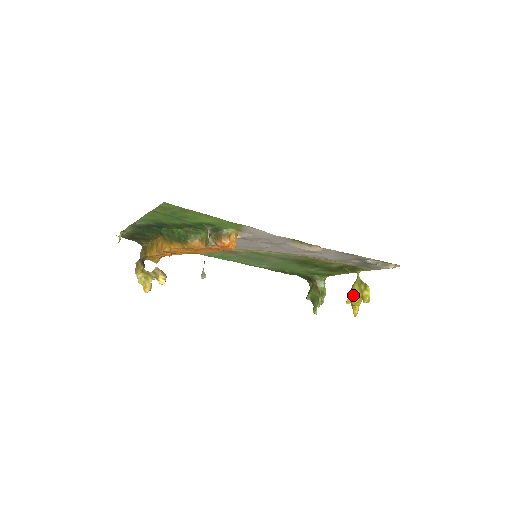
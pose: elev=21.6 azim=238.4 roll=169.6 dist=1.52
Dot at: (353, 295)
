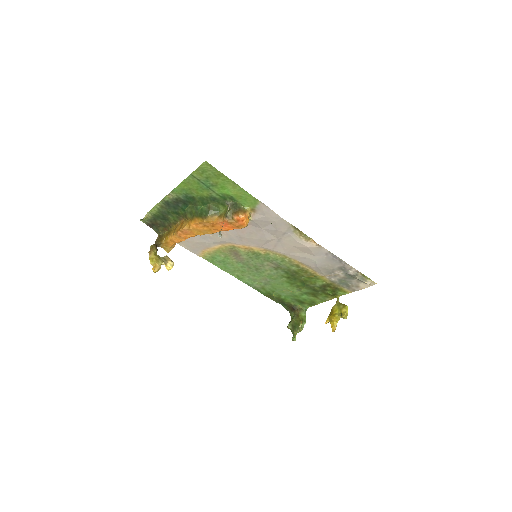
Dot at: (333, 313)
